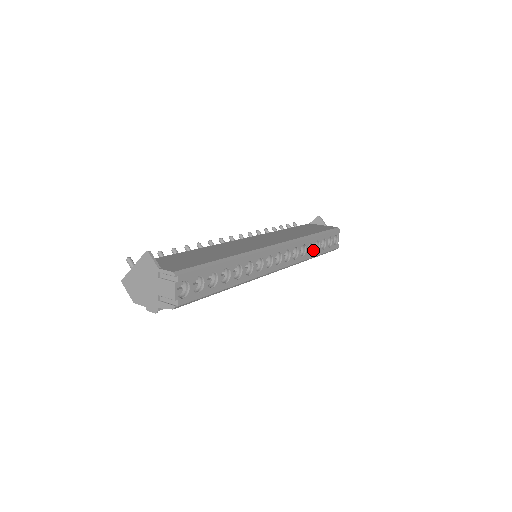
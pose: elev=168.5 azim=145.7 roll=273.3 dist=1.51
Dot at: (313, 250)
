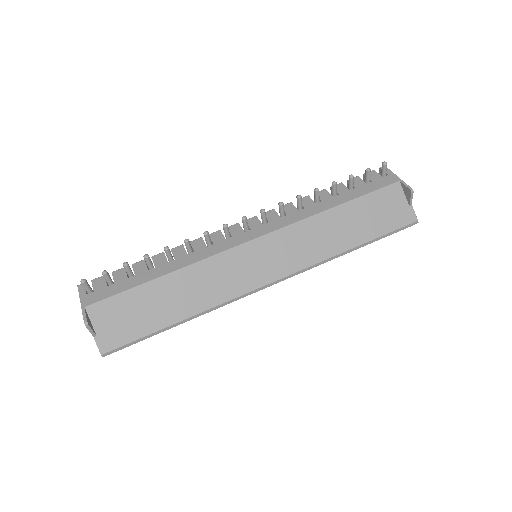
Dot at: occluded
